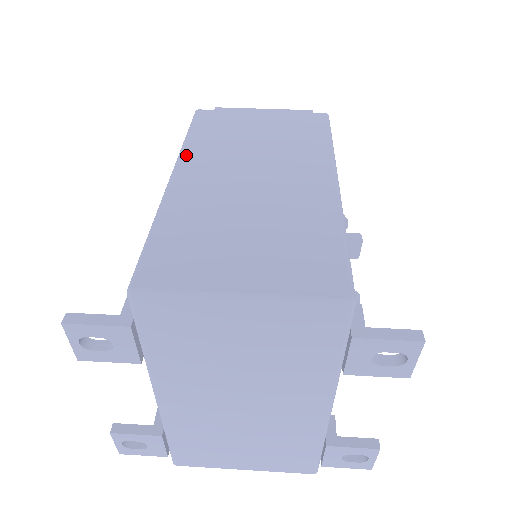
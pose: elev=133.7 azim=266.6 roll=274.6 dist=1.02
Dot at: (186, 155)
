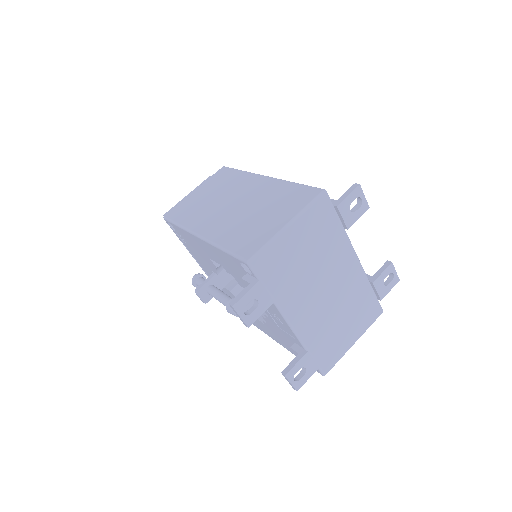
Dot at: (191, 227)
